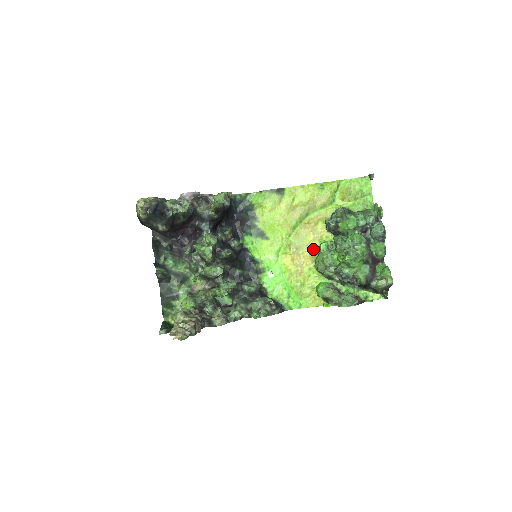
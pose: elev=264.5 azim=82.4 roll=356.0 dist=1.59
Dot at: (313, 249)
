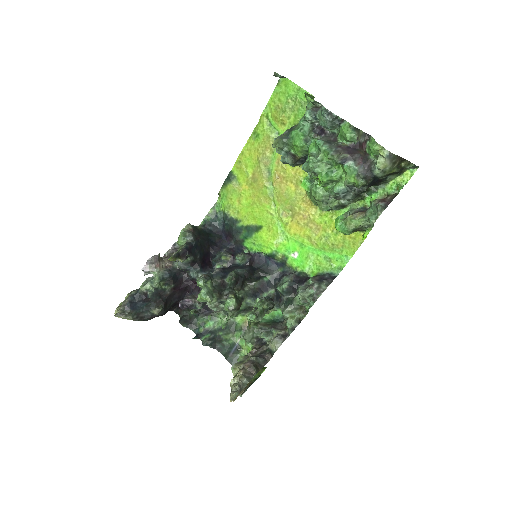
Dot at: (304, 195)
